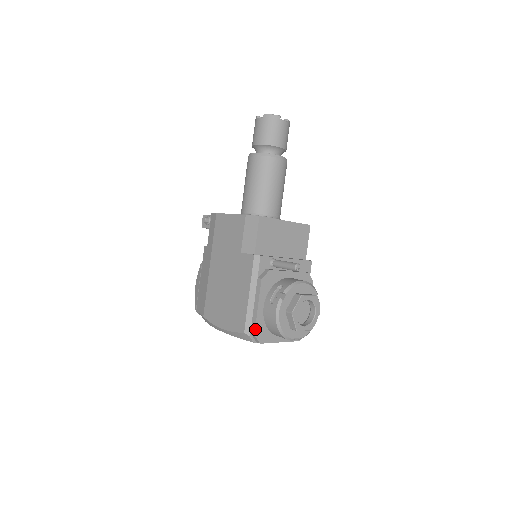
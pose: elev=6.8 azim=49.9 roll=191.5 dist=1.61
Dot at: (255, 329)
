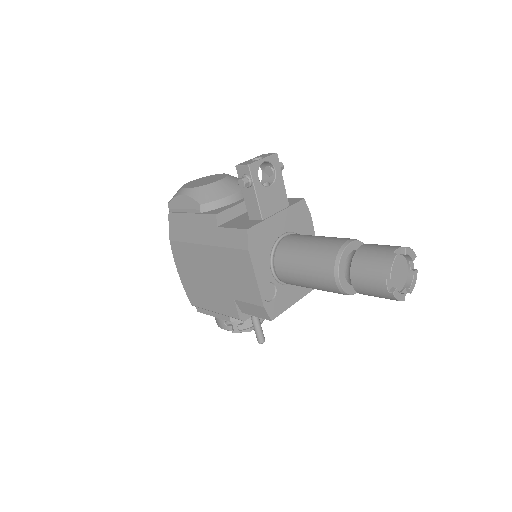
Dot at: (201, 312)
